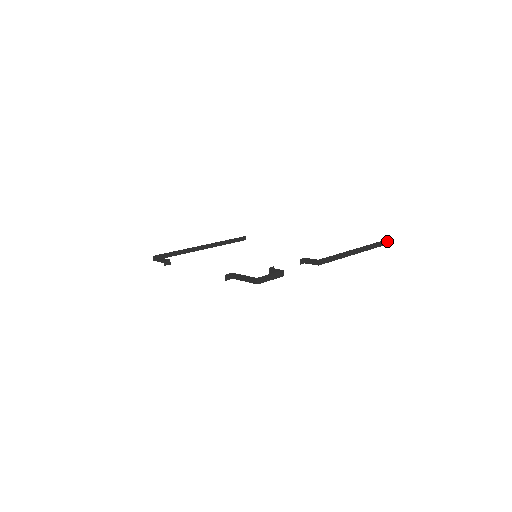
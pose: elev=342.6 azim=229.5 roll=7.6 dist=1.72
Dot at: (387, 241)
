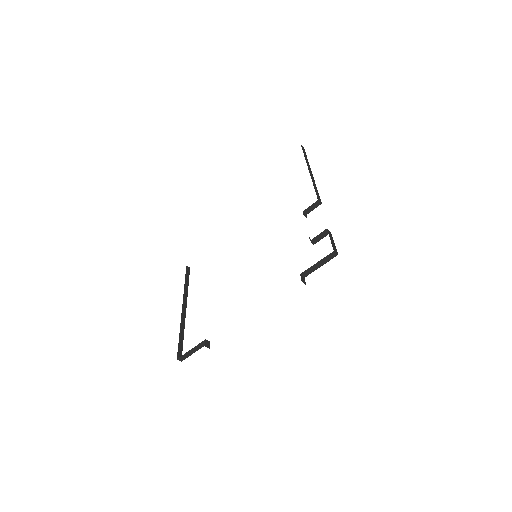
Dot at: (302, 148)
